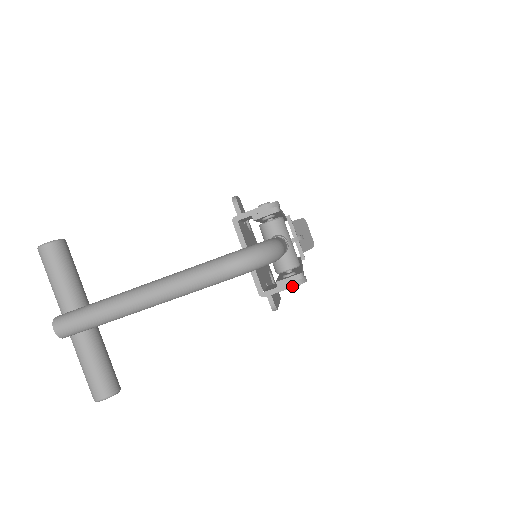
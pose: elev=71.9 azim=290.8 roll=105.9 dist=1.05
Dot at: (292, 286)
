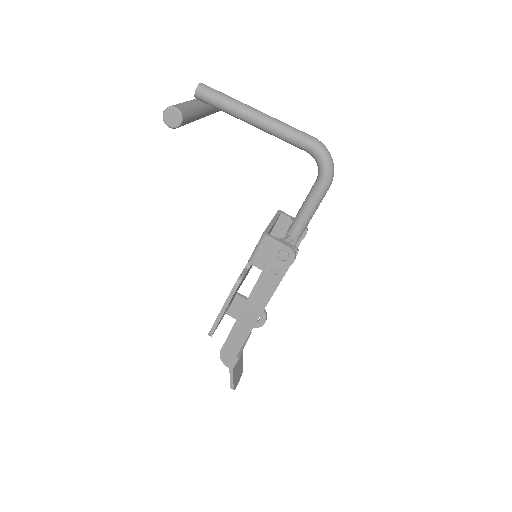
Dot at: (288, 246)
